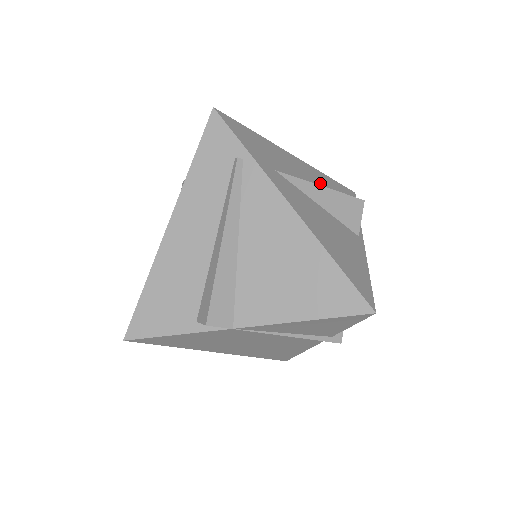
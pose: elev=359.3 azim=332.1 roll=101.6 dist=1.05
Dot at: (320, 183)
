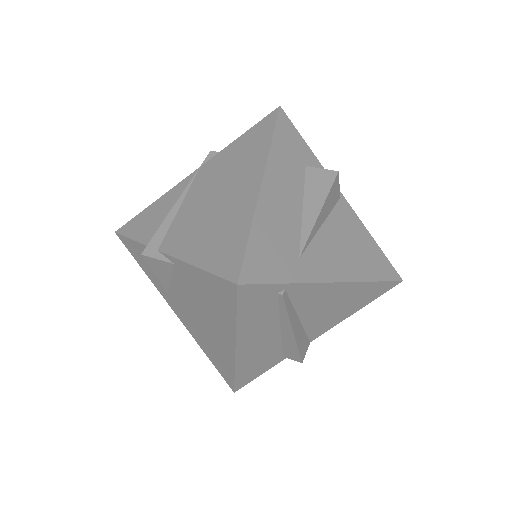
Dot at: (289, 178)
